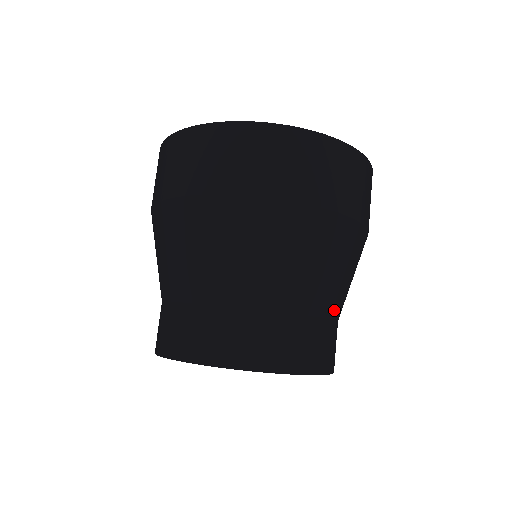
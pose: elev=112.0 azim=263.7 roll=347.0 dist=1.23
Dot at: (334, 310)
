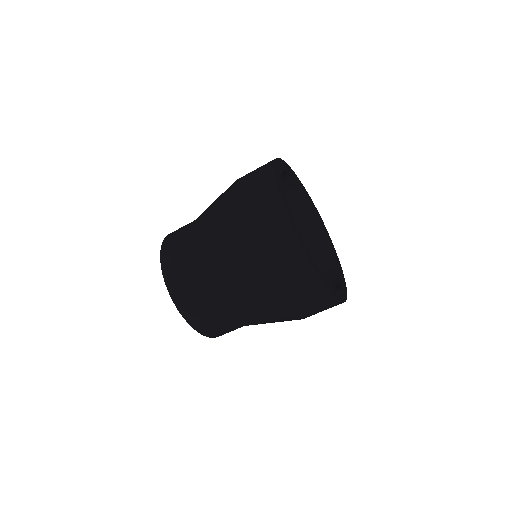
Dot at: (240, 324)
